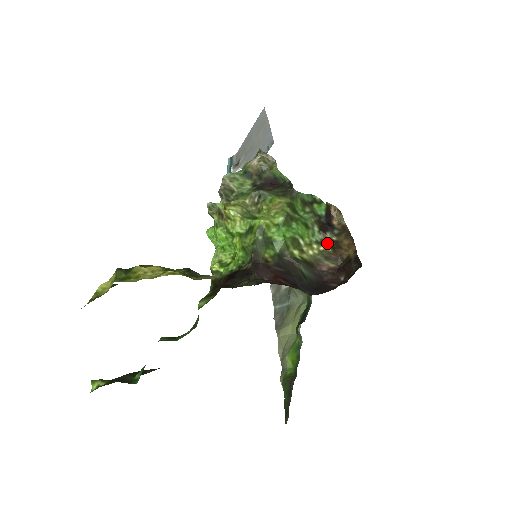
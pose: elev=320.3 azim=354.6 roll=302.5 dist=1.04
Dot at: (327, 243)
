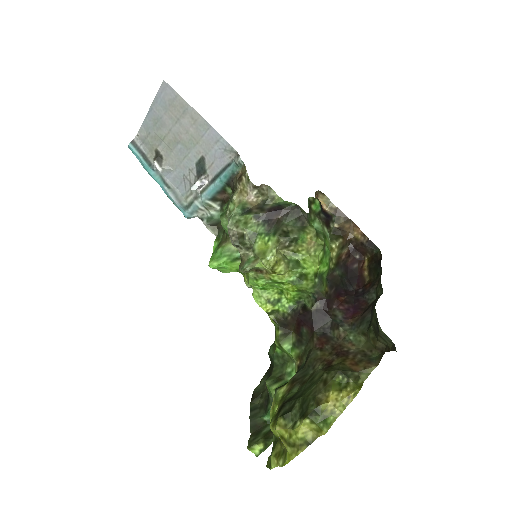
Dot at: (333, 233)
